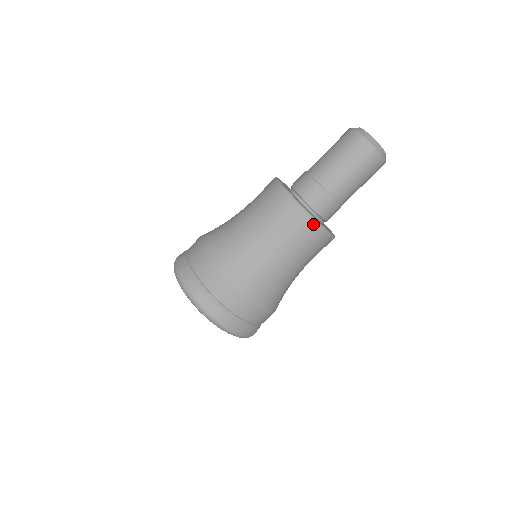
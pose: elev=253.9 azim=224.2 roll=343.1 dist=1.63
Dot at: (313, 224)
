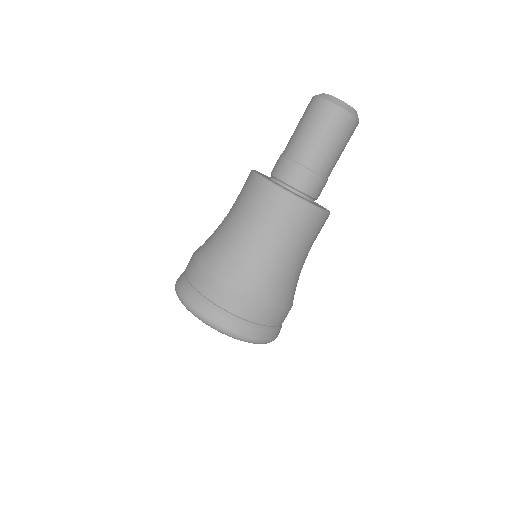
Dot at: (304, 206)
